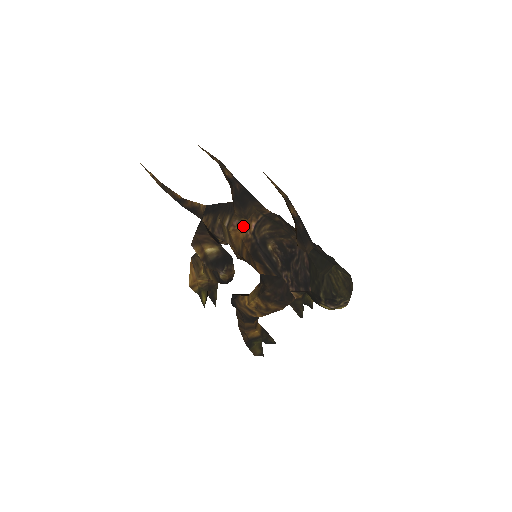
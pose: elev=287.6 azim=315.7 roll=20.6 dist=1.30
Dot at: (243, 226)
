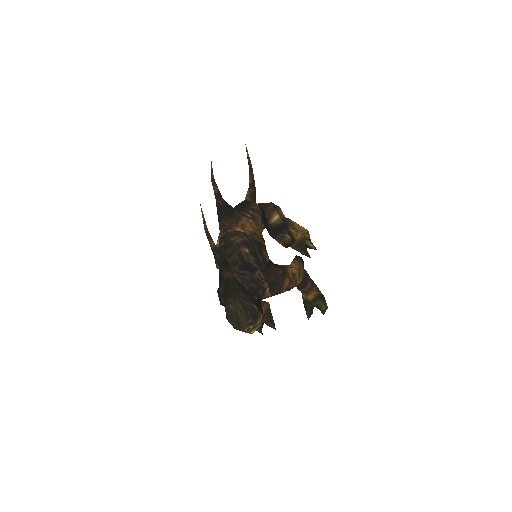
Dot at: occluded
